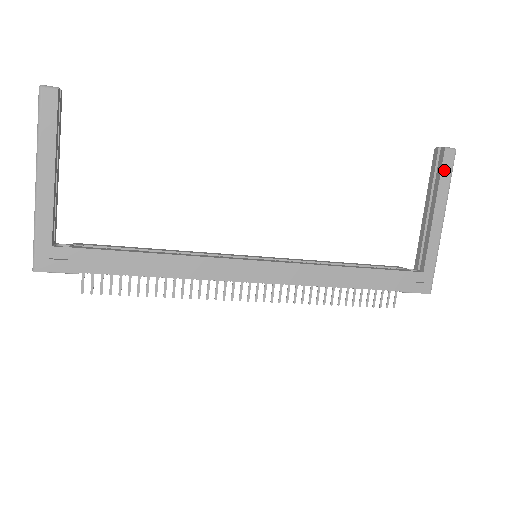
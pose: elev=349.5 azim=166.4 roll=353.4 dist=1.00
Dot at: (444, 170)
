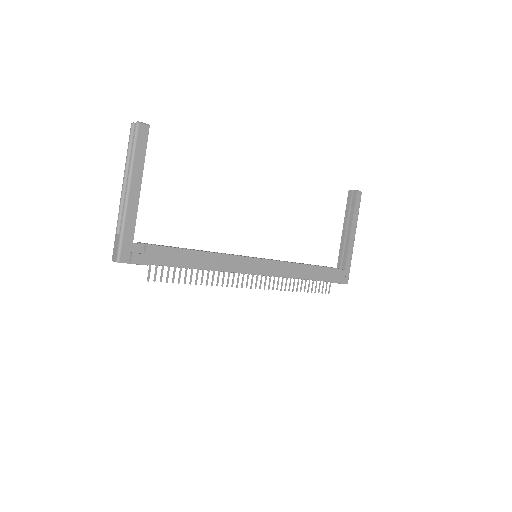
Dot at: (356, 204)
